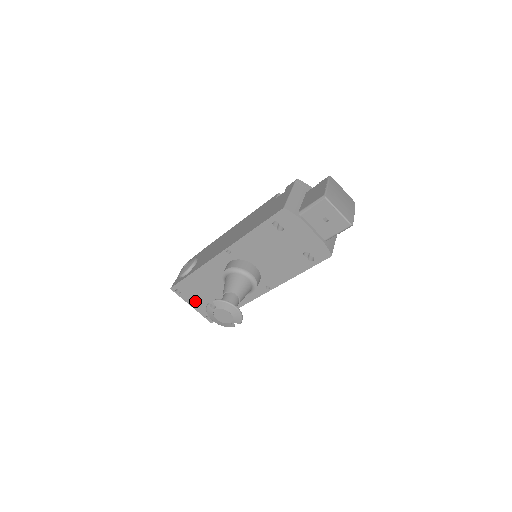
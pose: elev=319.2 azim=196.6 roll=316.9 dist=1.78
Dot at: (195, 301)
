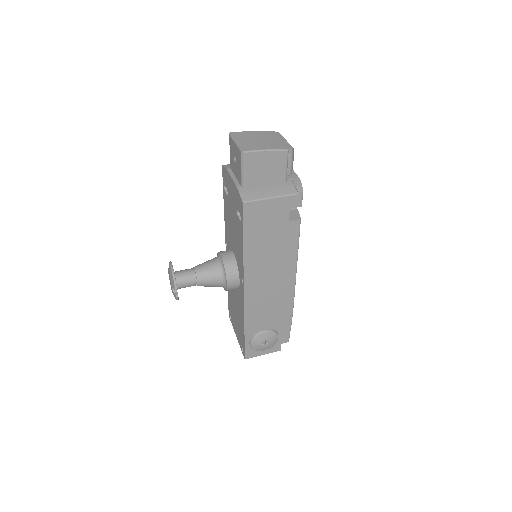
Dot at: occluded
